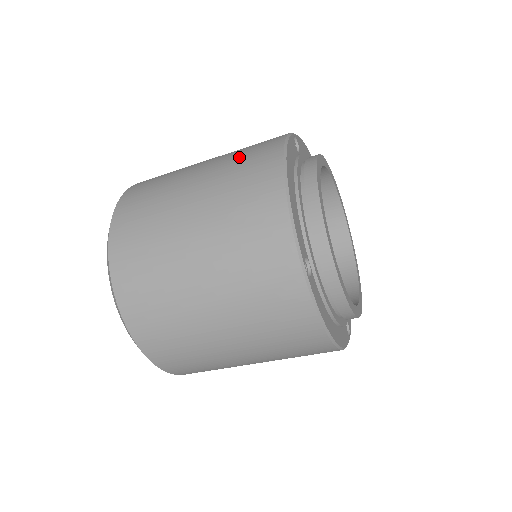
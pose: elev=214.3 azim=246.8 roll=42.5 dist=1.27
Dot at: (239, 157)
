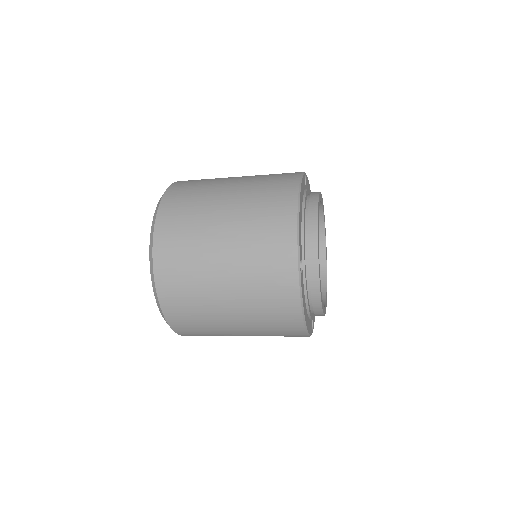
Dot at: (264, 305)
